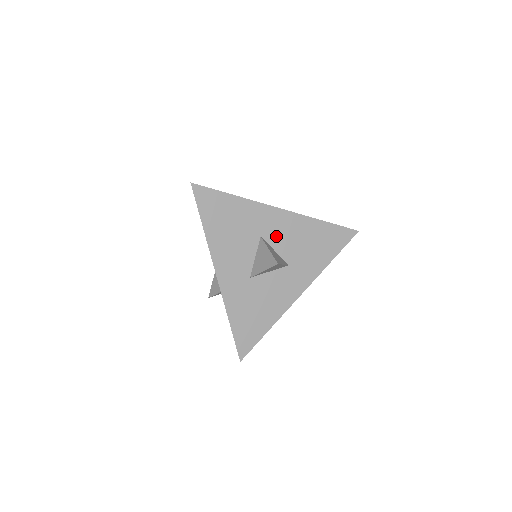
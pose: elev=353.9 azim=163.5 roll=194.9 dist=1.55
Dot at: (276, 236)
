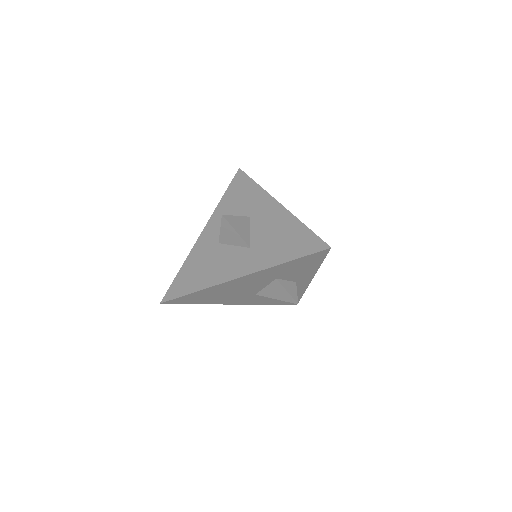
Dot at: (260, 221)
